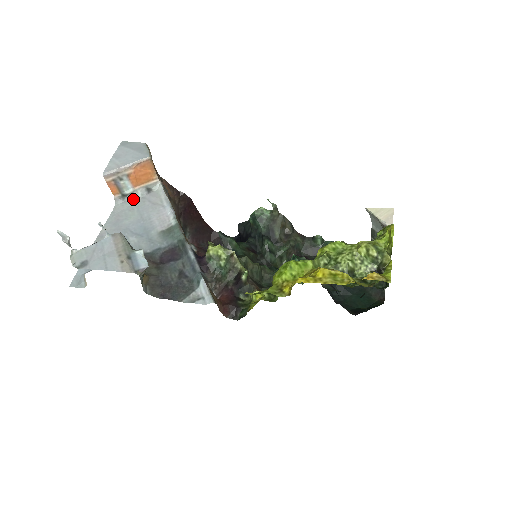
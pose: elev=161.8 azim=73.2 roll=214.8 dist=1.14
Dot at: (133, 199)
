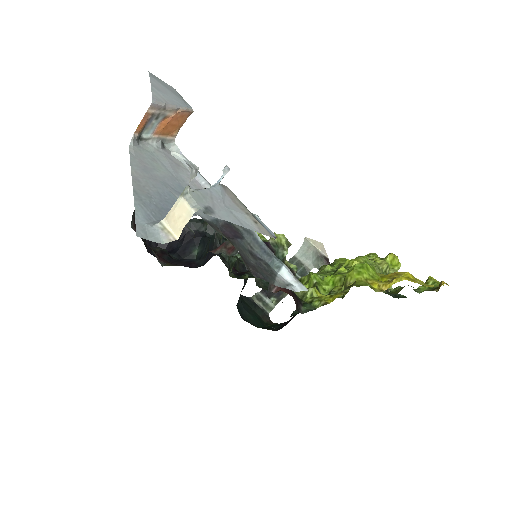
Dot at: (149, 147)
